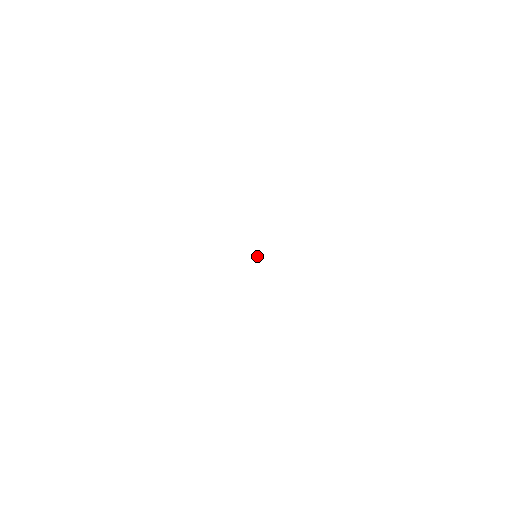
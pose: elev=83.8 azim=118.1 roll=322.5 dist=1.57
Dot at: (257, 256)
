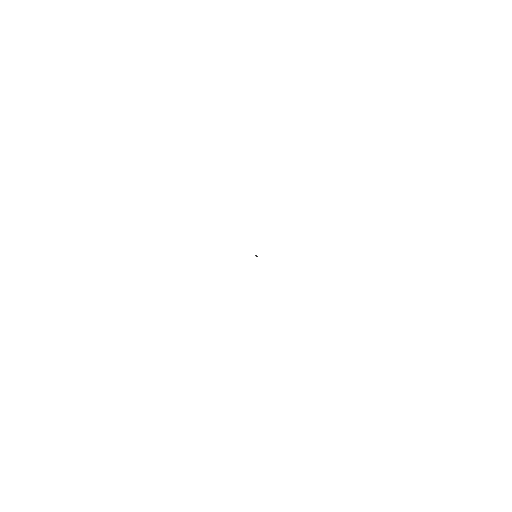
Dot at: (257, 256)
